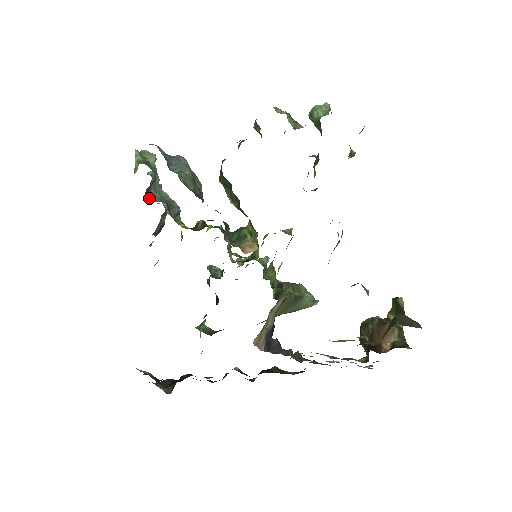
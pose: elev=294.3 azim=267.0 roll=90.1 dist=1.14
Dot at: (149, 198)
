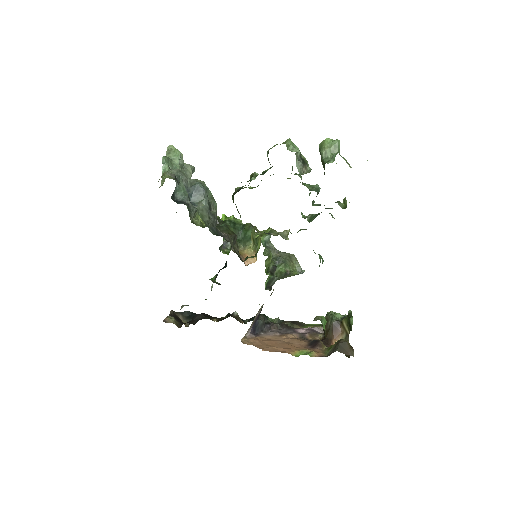
Dot at: (174, 197)
